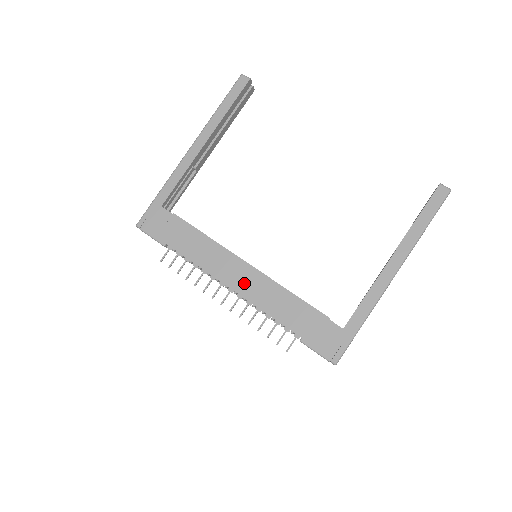
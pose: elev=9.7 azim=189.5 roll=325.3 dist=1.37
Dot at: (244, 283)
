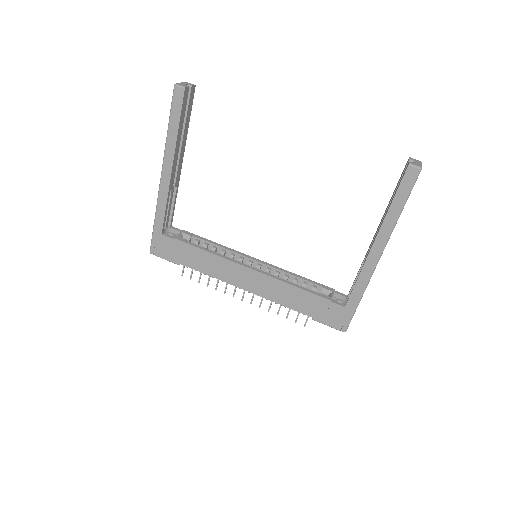
Dot at: (253, 284)
